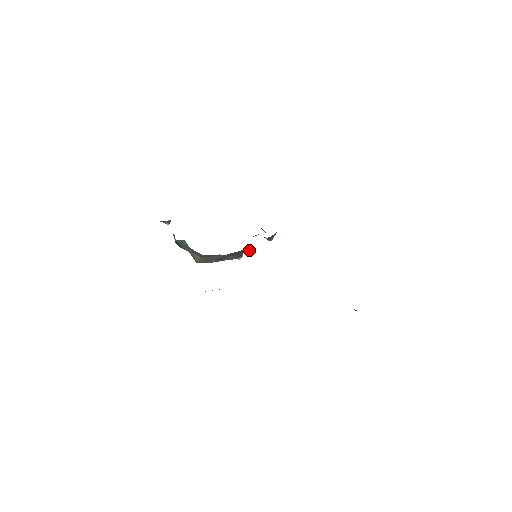
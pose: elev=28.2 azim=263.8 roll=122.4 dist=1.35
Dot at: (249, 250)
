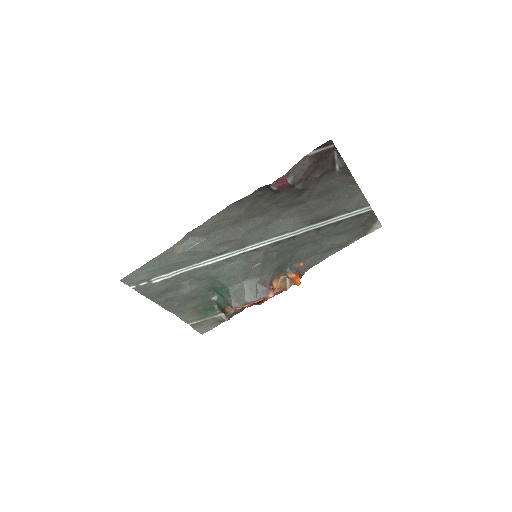
Dot at: (257, 264)
